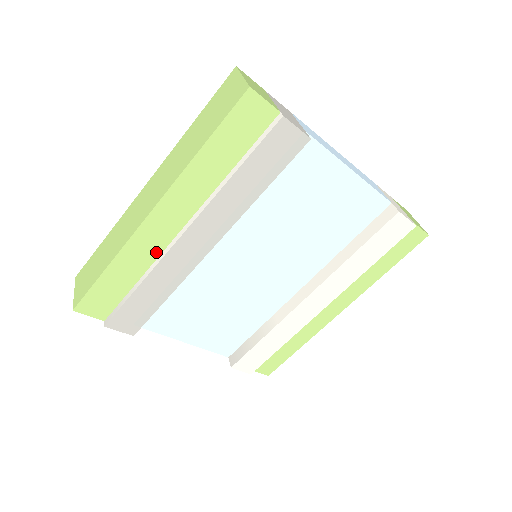
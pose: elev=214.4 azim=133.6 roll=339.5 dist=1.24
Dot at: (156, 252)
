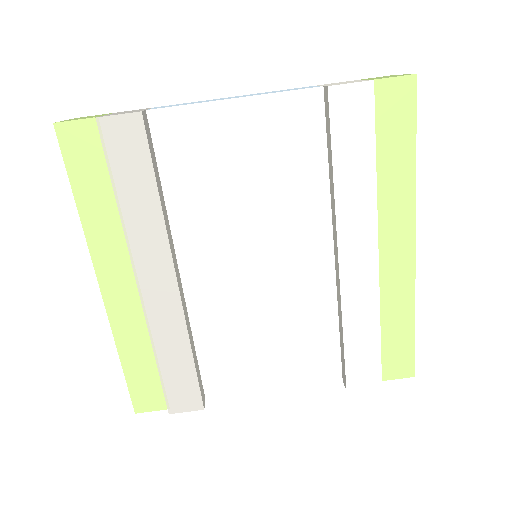
Dot at: (142, 318)
